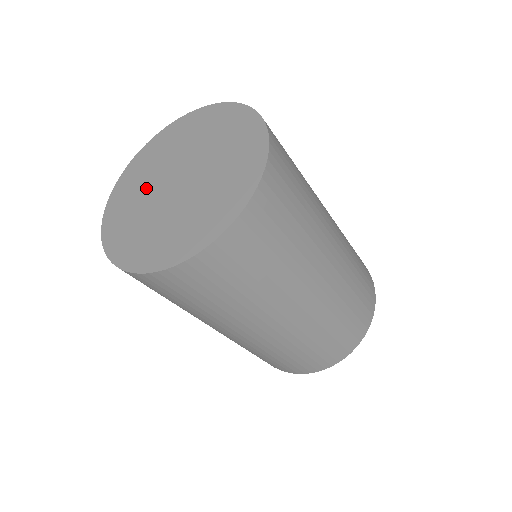
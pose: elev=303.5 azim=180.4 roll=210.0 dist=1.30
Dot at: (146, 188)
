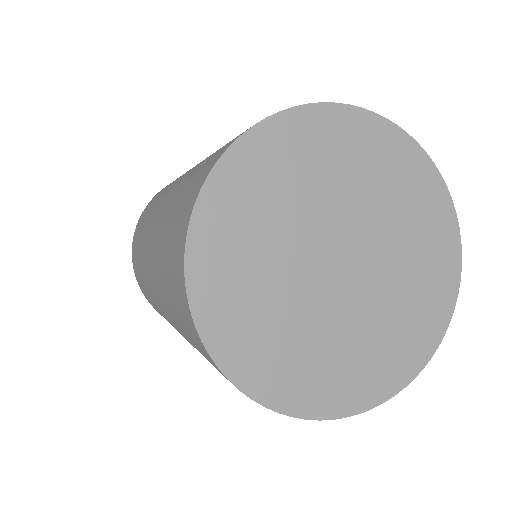
Dot at: (290, 305)
